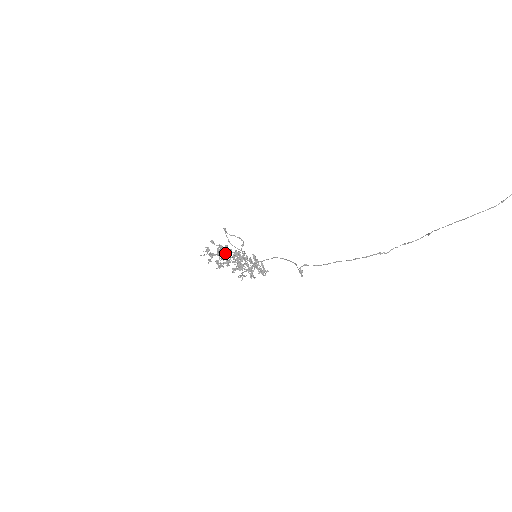
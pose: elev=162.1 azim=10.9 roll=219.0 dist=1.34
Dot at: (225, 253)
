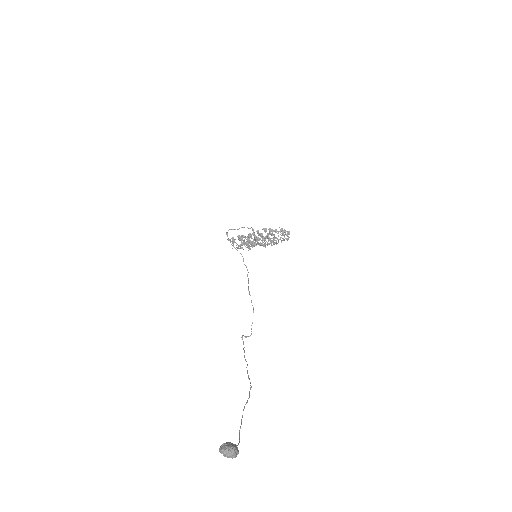
Dot at: (244, 243)
